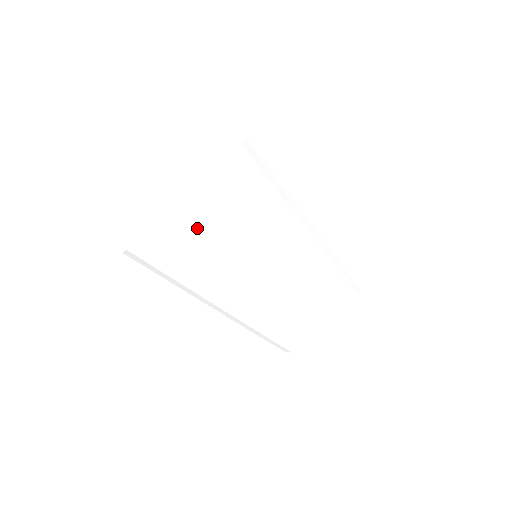
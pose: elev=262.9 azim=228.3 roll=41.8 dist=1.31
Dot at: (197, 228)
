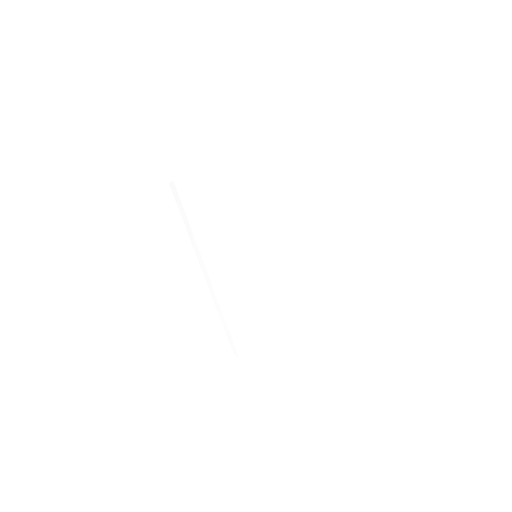
Dot at: (229, 197)
